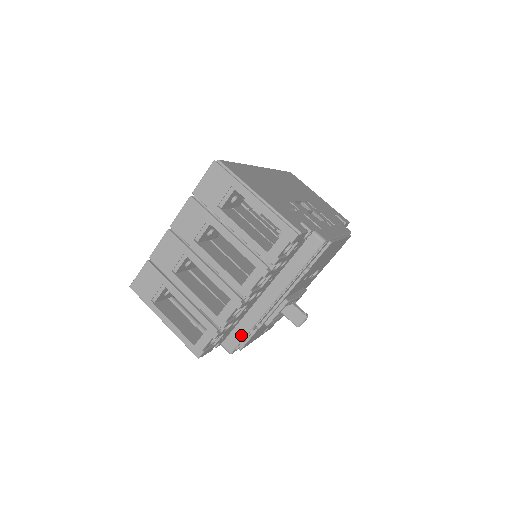
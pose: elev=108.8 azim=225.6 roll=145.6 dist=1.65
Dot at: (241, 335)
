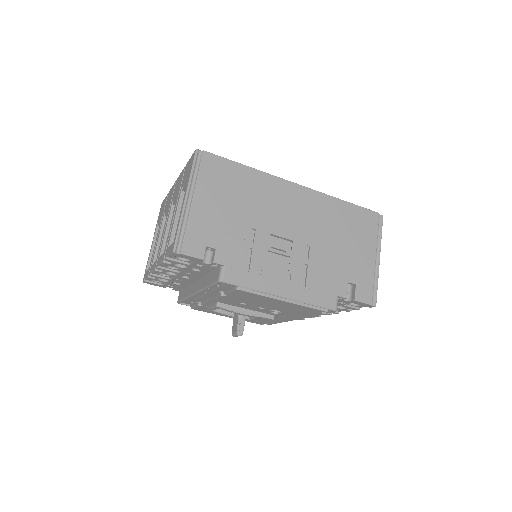
Dot at: (183, 296)
